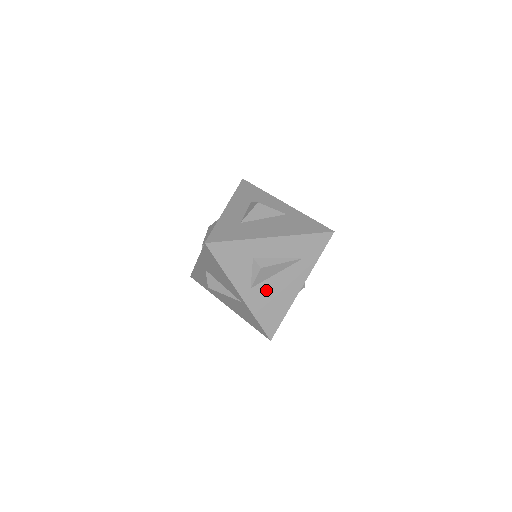
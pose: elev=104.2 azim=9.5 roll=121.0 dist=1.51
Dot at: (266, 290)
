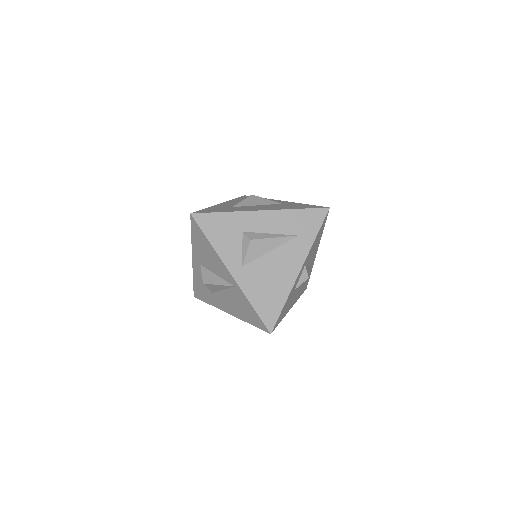
Dot at: (260, 270)
